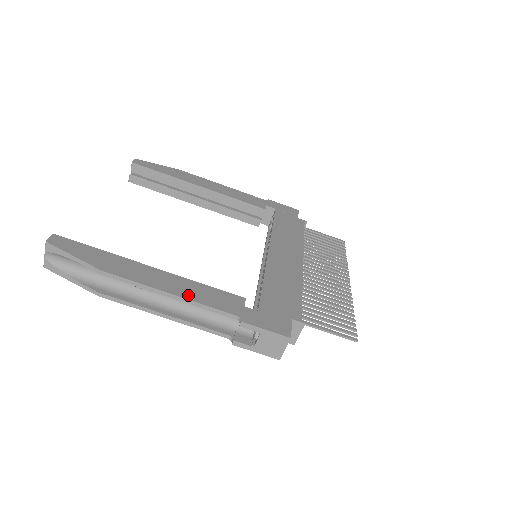
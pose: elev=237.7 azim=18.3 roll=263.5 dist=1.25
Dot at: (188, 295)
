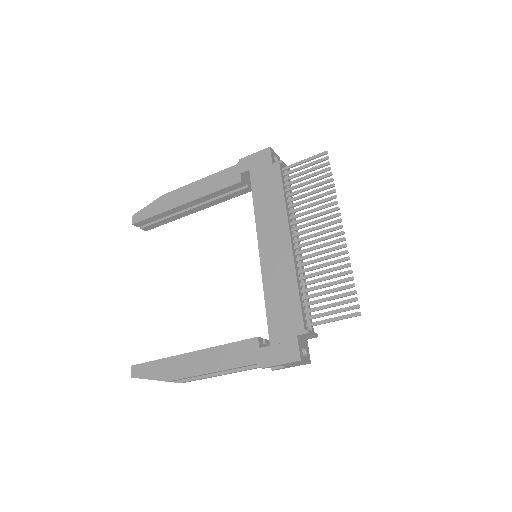
Dot at: (220, 366)
